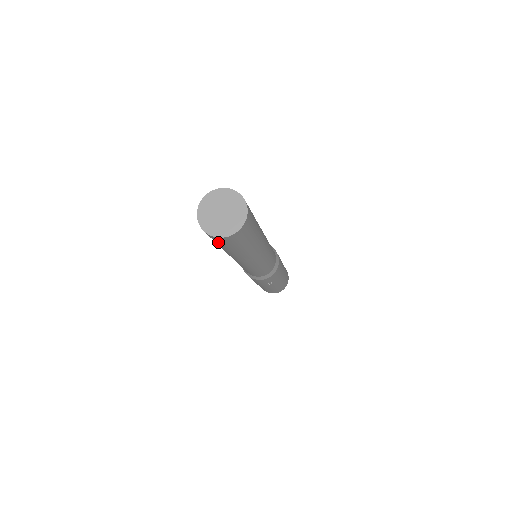
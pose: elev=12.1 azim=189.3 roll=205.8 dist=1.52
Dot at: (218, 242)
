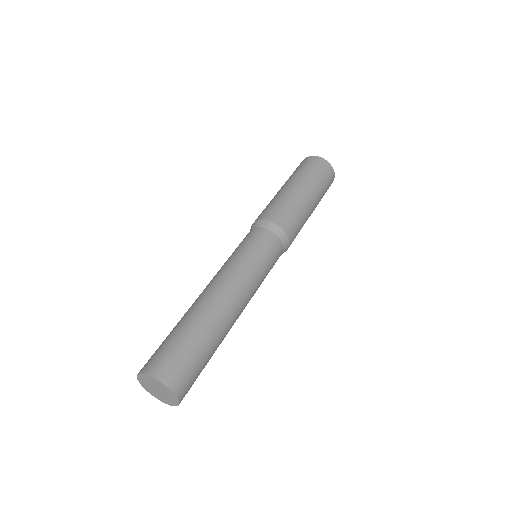
Dot at: occluded
